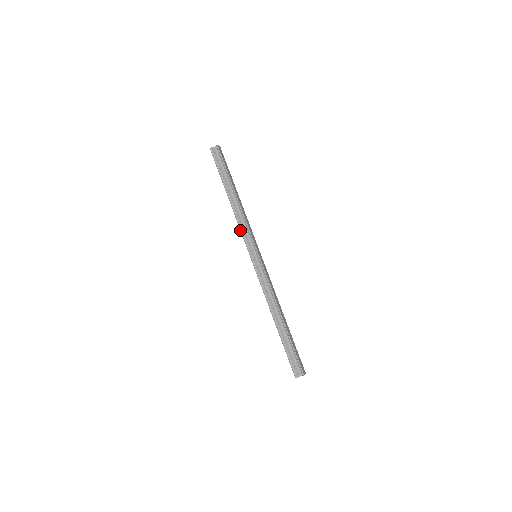
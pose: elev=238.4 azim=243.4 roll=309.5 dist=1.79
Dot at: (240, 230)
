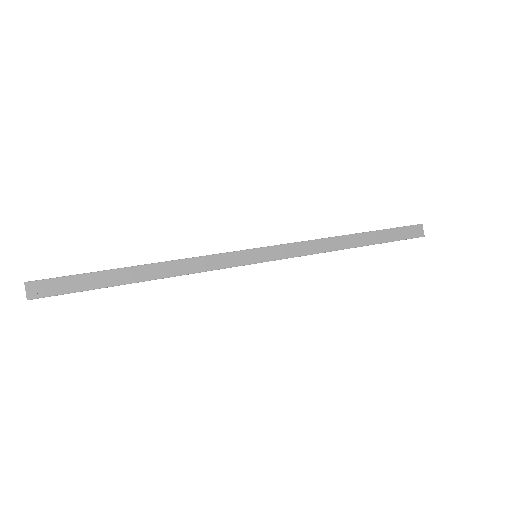
Dot at: occluded
